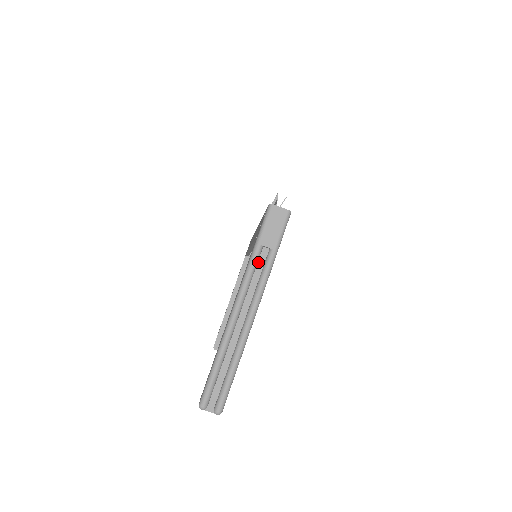
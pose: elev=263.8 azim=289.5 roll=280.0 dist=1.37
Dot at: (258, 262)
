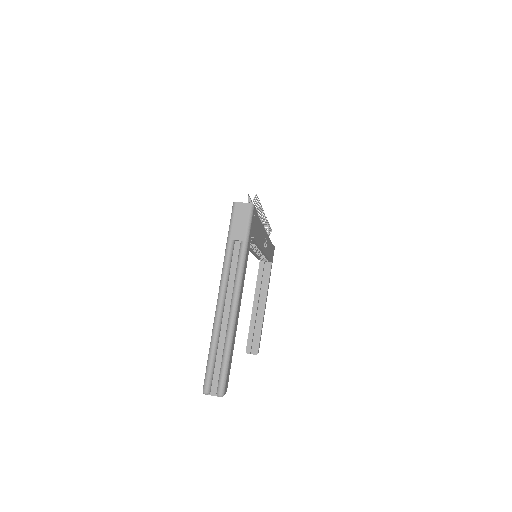
Dot at: (233, 255)
